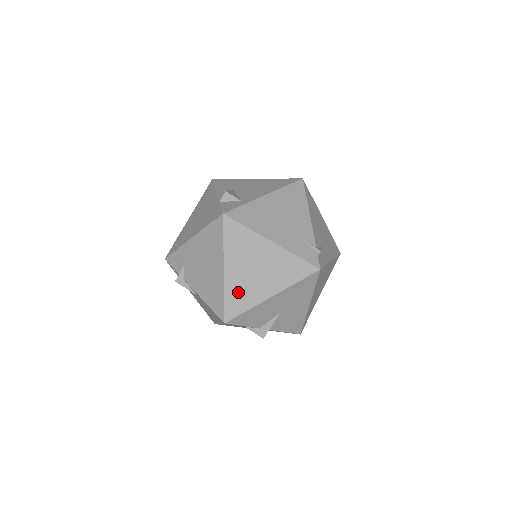
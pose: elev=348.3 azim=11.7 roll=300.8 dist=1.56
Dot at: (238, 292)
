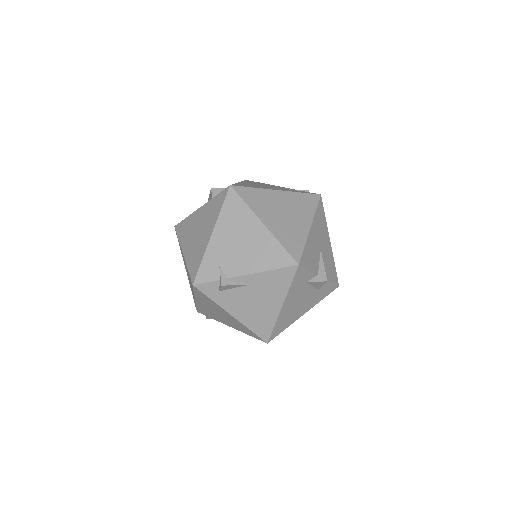
Dot at: (287, 235)
